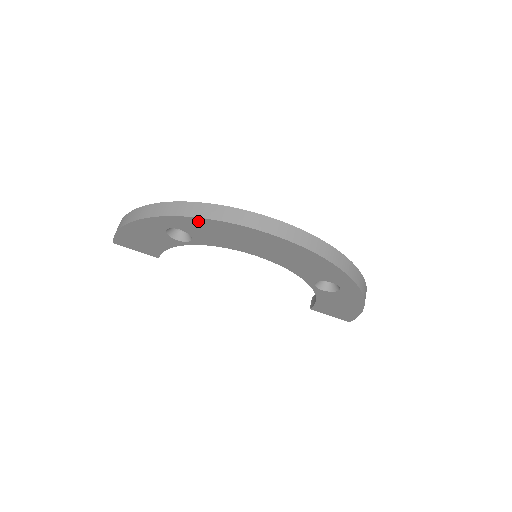
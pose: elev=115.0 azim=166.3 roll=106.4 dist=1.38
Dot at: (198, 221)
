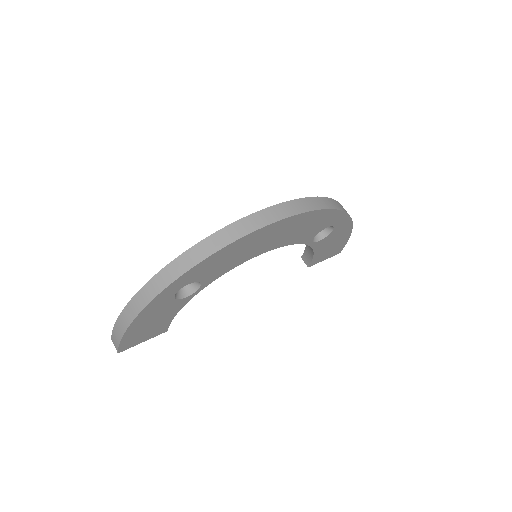
Dot at: (207, 261)
